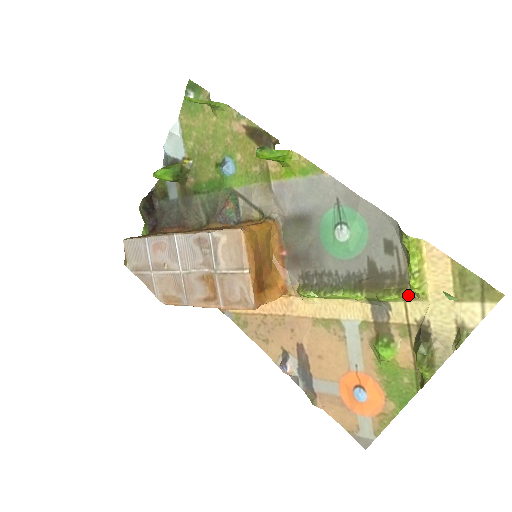
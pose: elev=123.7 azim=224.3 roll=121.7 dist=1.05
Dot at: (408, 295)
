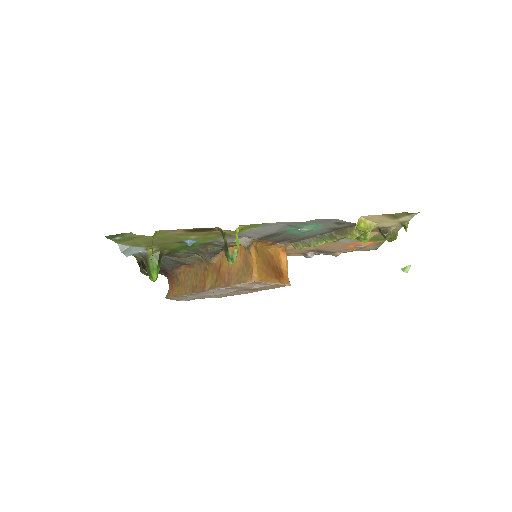
Dot at: occluded
